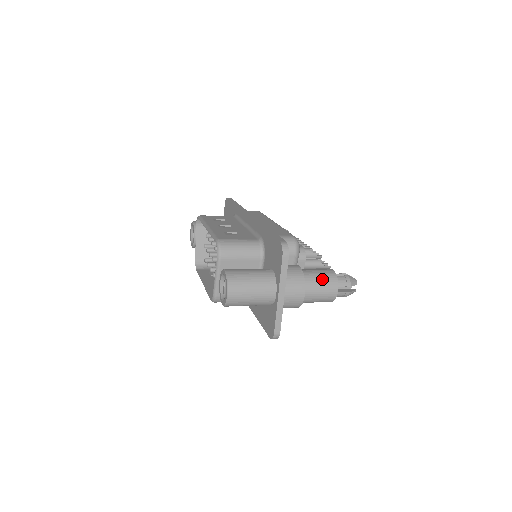
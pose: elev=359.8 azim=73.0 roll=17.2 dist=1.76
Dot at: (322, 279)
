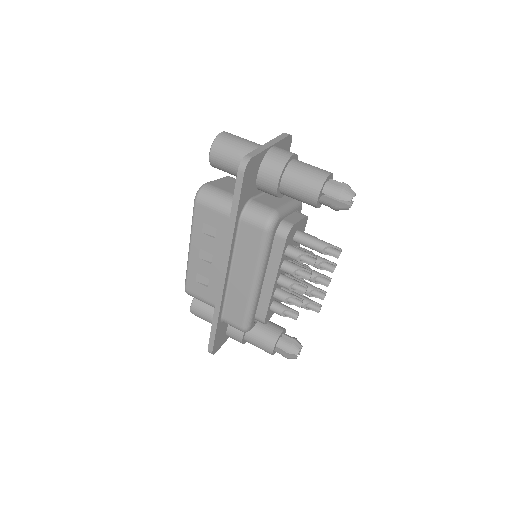
Dot at: occluded
